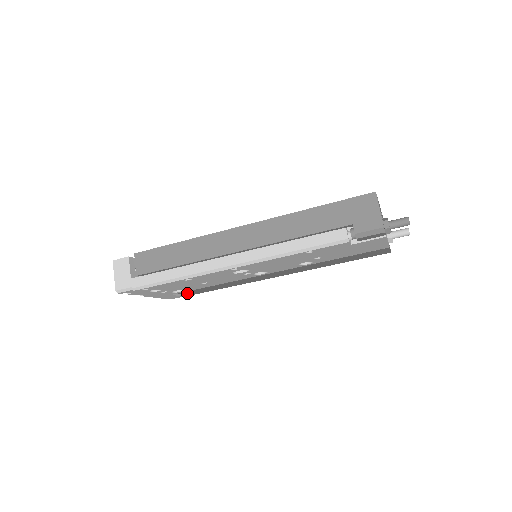
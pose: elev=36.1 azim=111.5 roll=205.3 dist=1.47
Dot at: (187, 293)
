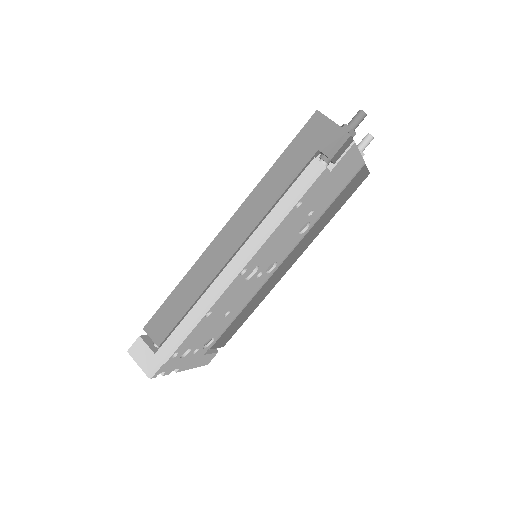
Dot at: (218, 344)
